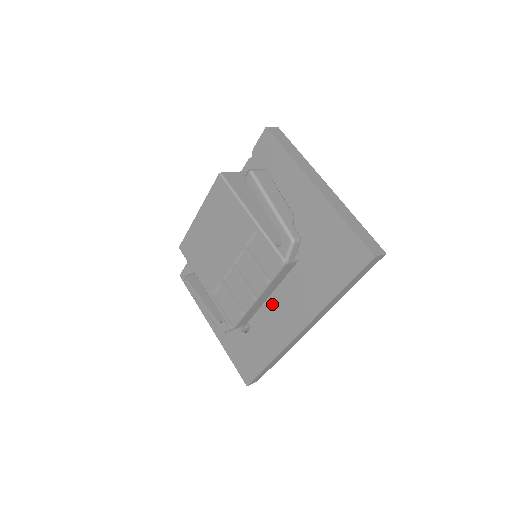
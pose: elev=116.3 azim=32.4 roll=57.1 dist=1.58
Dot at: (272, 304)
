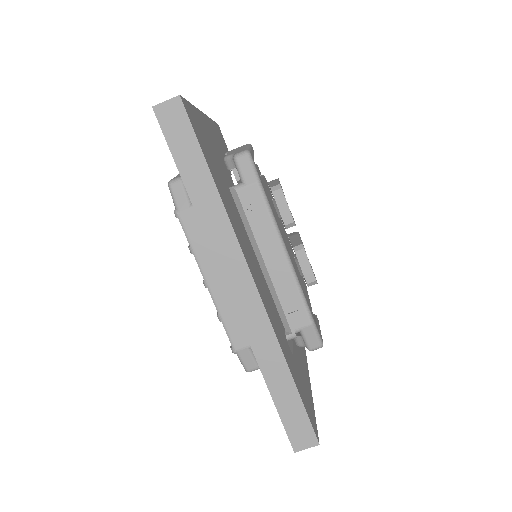
Dot at: occluded
